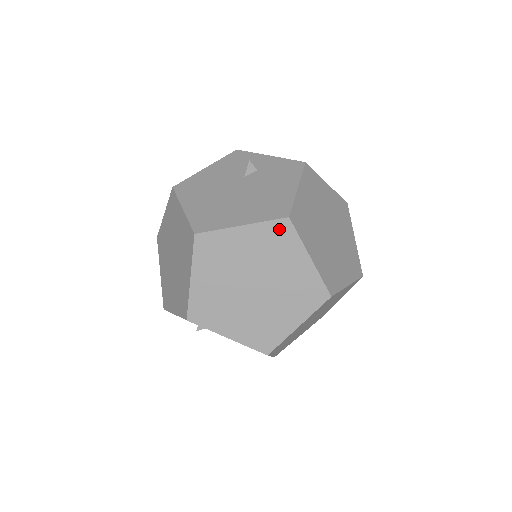
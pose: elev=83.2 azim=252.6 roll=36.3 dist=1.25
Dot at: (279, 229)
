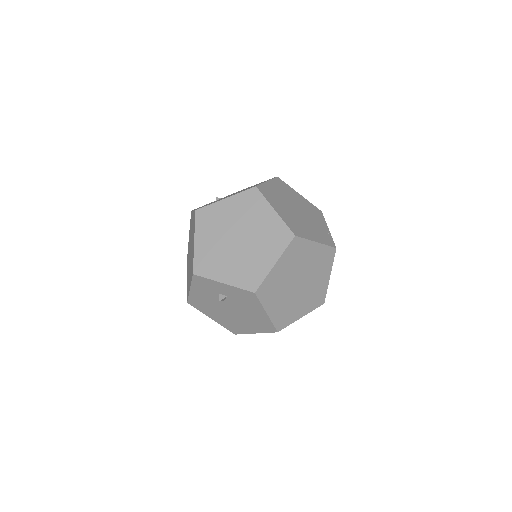
Dot at: occluded
